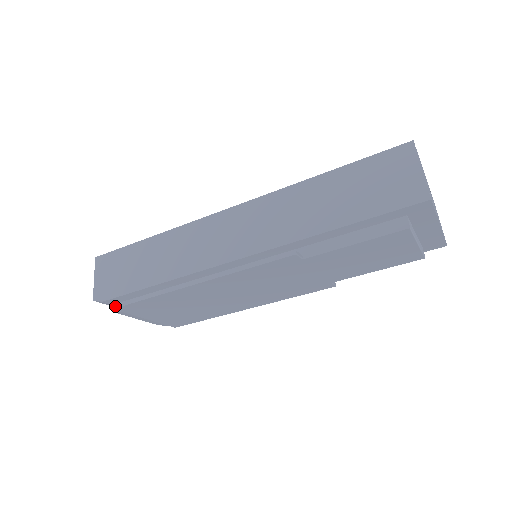
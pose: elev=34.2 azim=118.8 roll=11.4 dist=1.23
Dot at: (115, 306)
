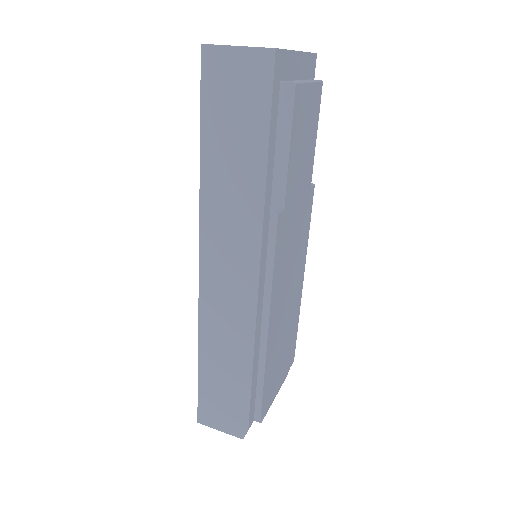
Dot at: (258, 419)
